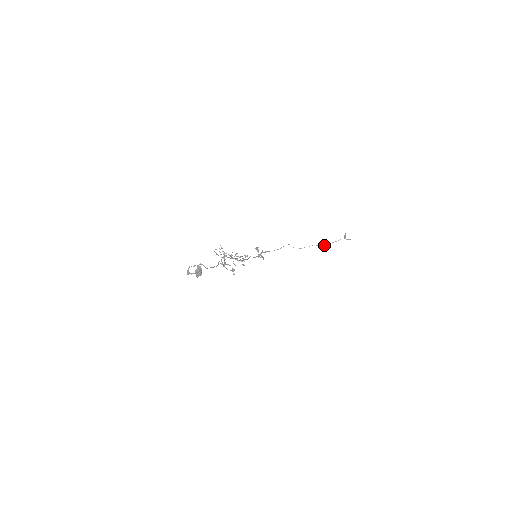
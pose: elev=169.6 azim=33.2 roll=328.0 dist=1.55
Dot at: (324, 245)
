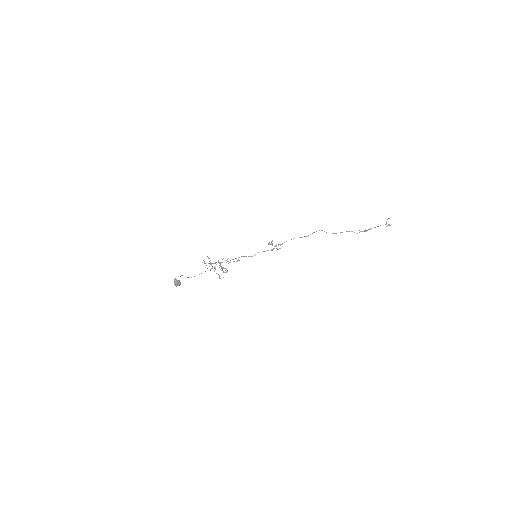
Dot at: (360, 231)
